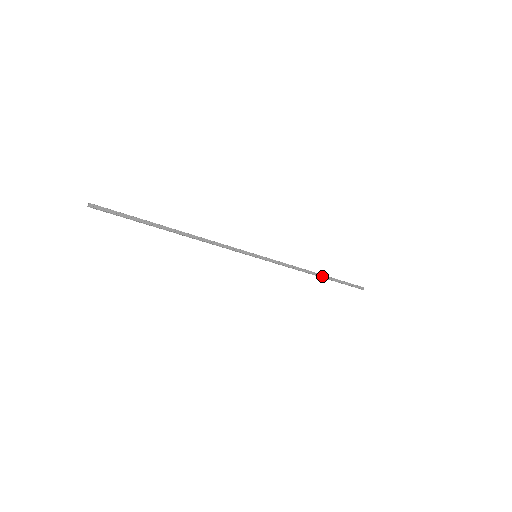
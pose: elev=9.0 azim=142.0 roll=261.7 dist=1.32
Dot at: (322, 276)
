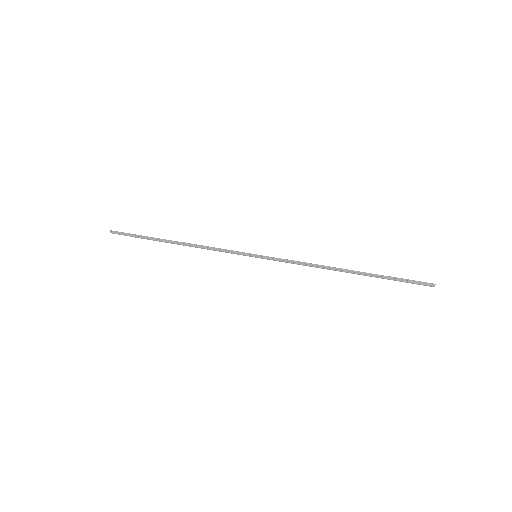
Dot at: (352, 272)
